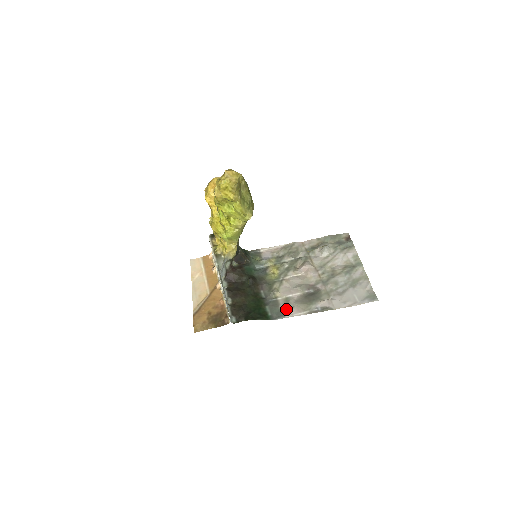
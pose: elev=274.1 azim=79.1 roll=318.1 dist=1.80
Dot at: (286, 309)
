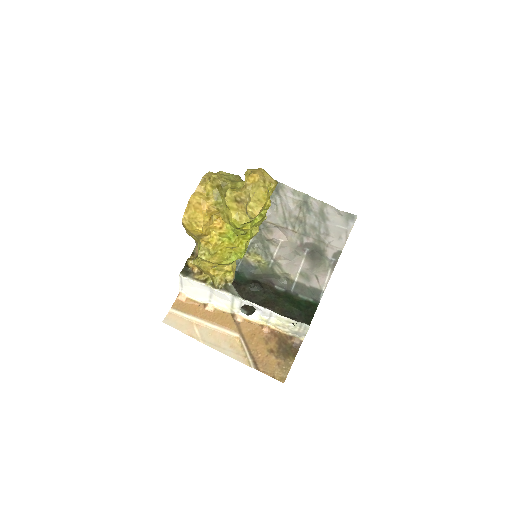
Dot at: (314, 283)
